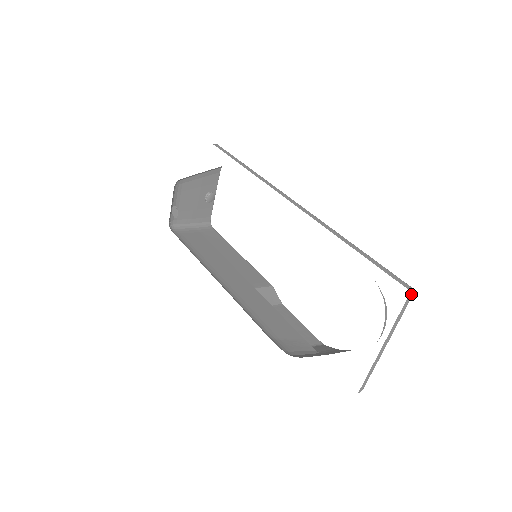
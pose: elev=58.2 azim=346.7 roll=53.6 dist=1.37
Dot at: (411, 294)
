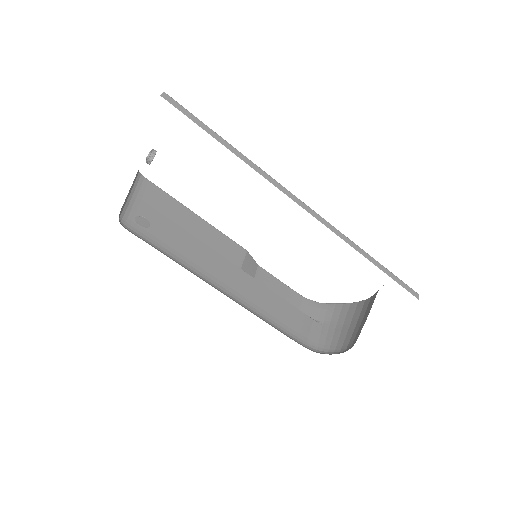
Dot at: occluded
